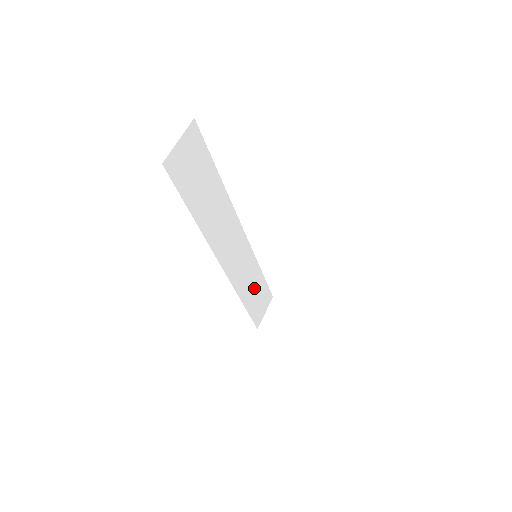
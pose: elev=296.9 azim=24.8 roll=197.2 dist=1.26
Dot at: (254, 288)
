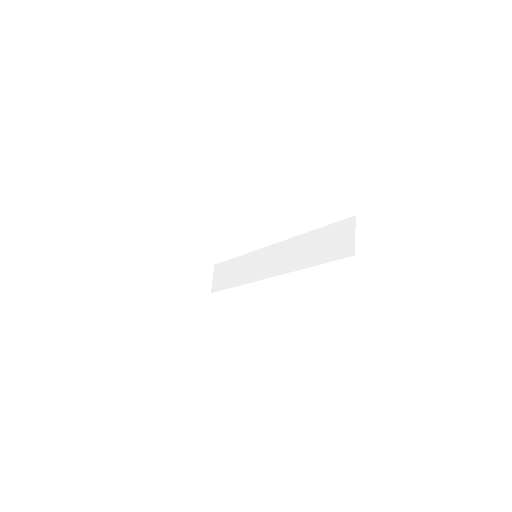
Dot at: occluded
